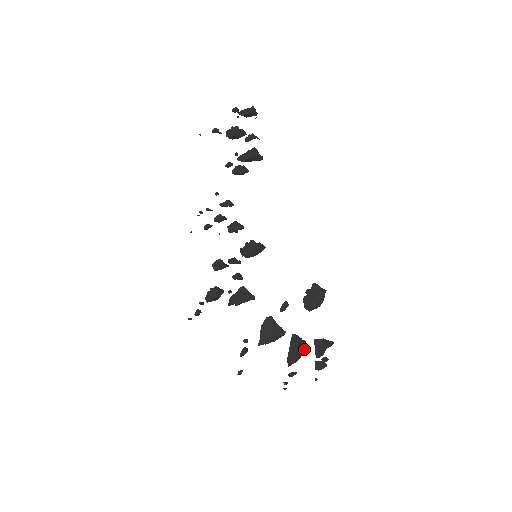
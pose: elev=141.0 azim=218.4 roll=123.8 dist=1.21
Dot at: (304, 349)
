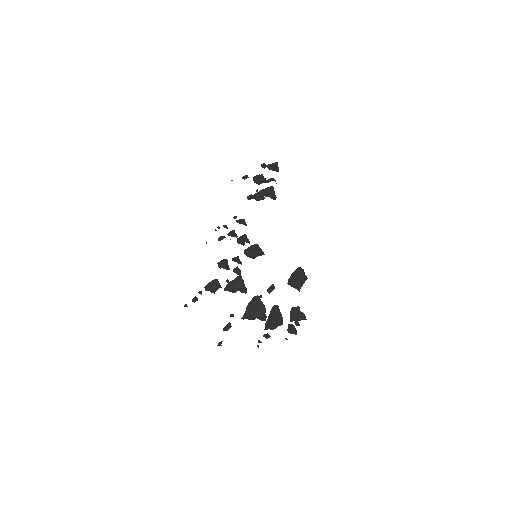
Dot at: (280, 324)
